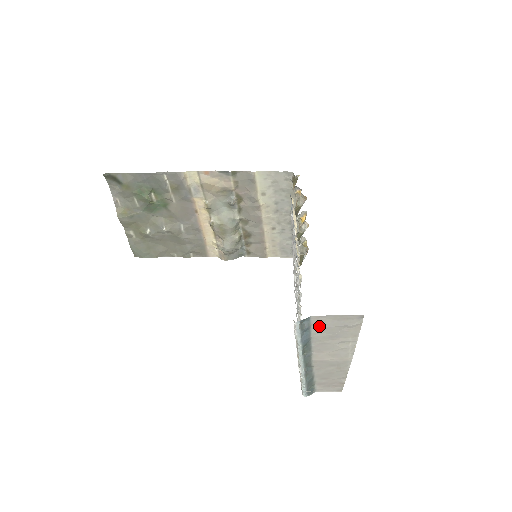
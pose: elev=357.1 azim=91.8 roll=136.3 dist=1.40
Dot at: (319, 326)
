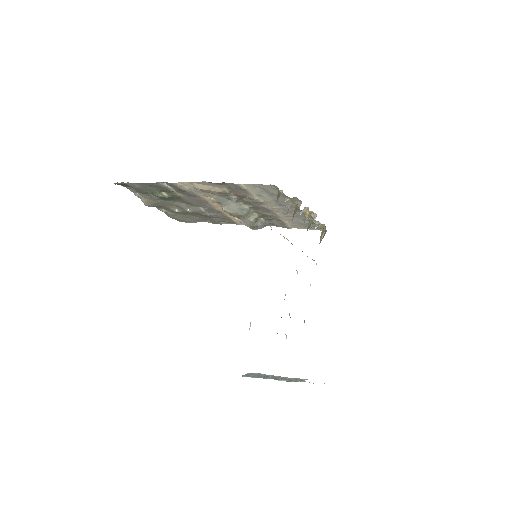
Dot at: occluded
